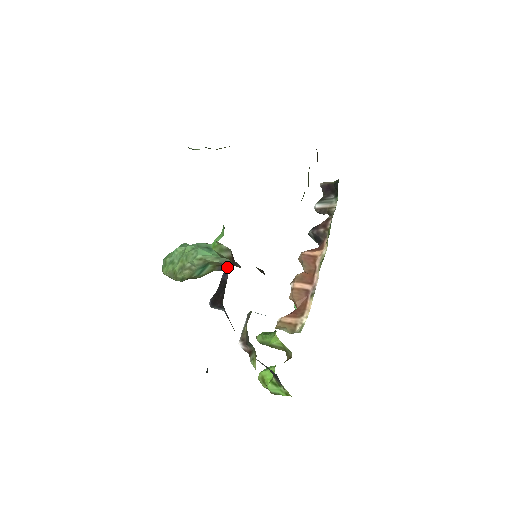
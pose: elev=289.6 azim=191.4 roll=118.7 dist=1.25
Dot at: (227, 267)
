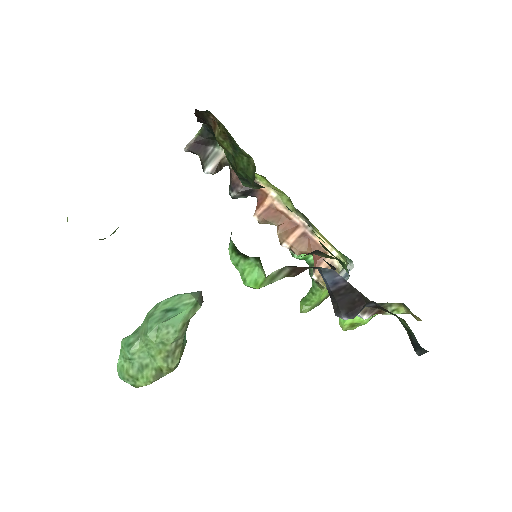
Dot at: (326, 277)
